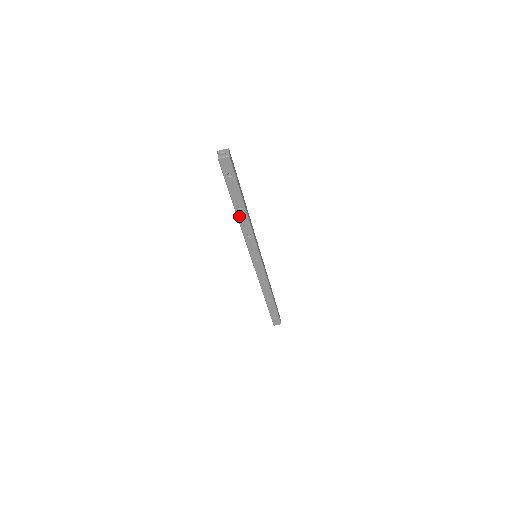
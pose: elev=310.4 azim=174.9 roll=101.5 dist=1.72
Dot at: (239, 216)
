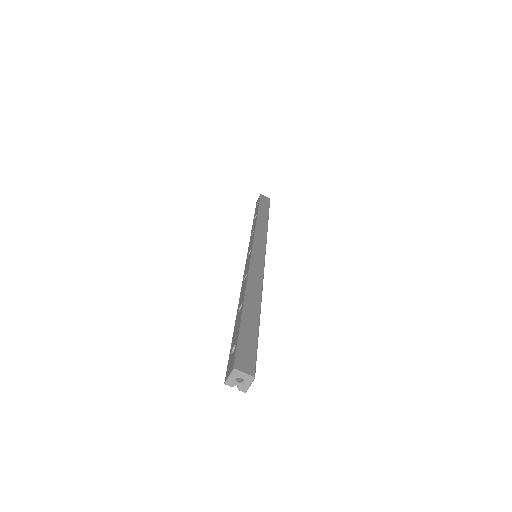
Dot at: occluded
